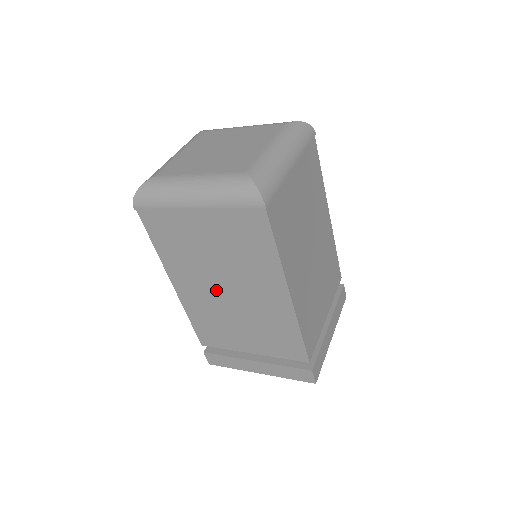
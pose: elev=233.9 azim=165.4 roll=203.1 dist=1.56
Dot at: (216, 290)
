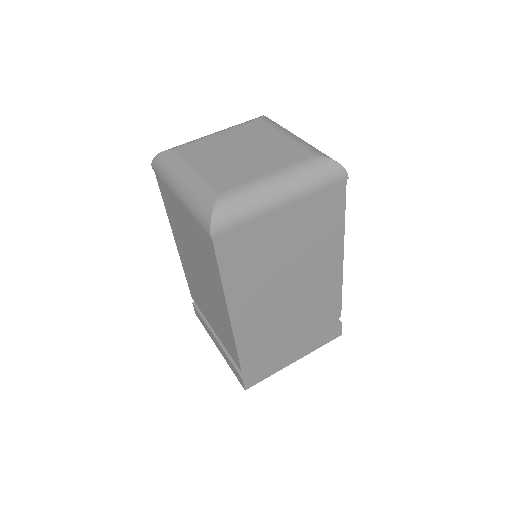
Dot at: (277, 292)
